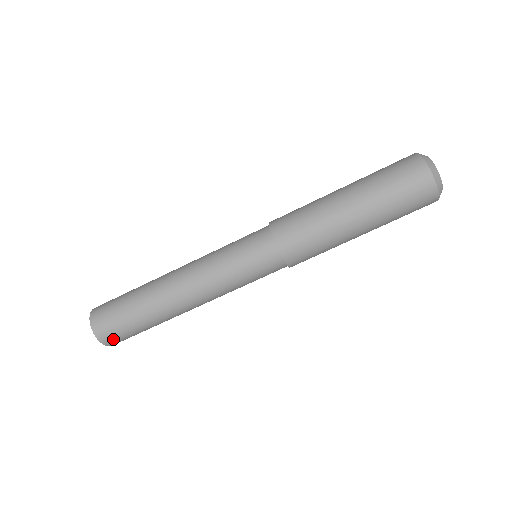
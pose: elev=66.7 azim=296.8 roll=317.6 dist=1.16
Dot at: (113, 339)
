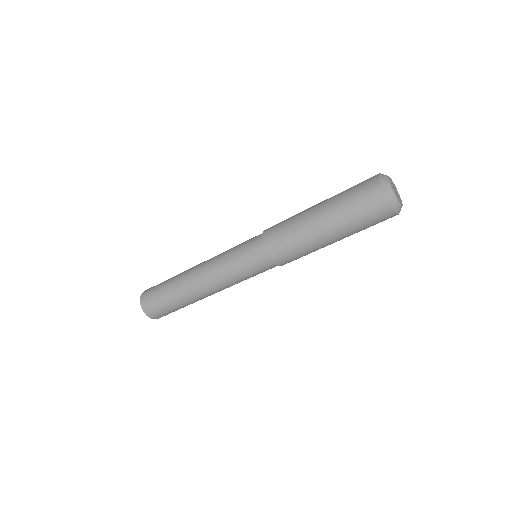
Dot at: (157, 315)
